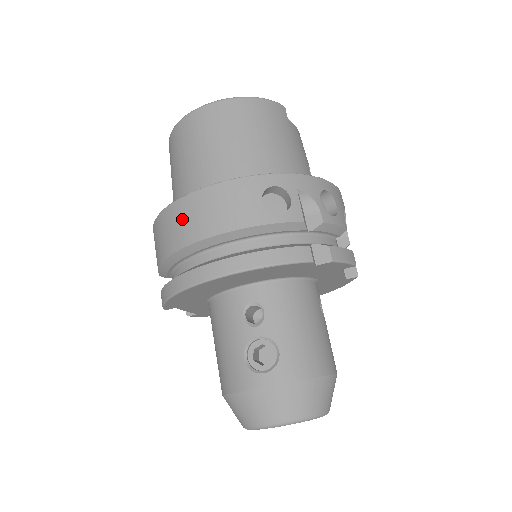
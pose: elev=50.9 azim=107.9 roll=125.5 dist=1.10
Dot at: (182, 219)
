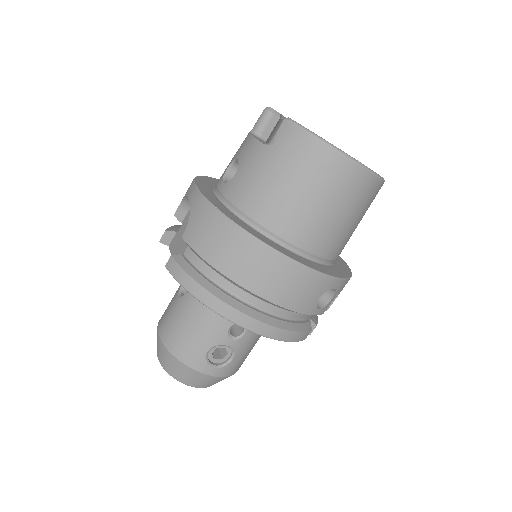
Dot at: (261, 267)
